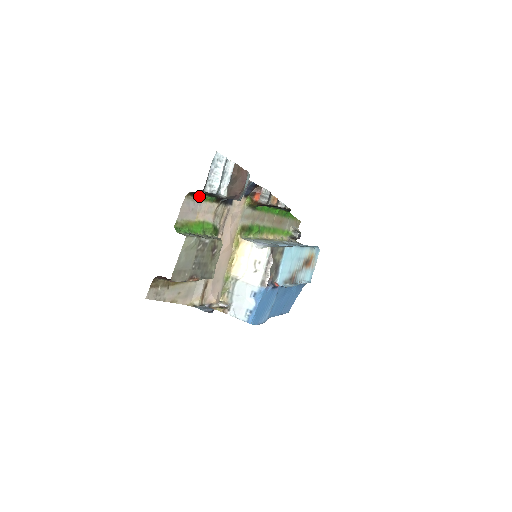
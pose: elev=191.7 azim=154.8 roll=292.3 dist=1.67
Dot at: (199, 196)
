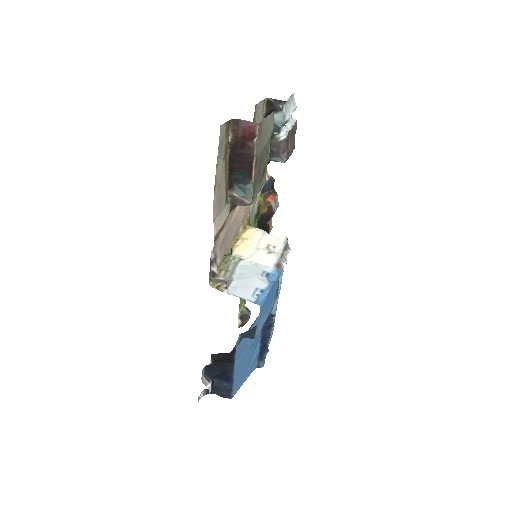
Dot at: occluded
